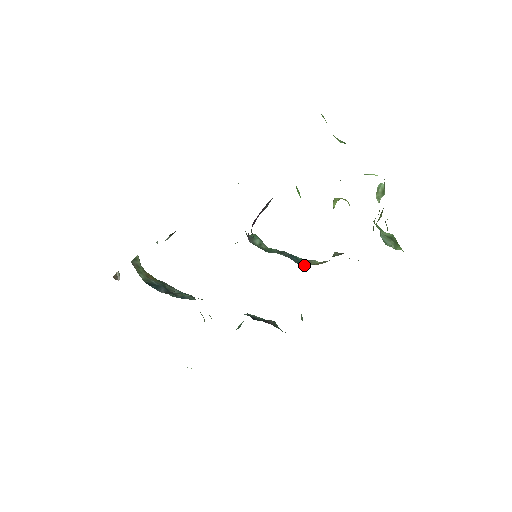
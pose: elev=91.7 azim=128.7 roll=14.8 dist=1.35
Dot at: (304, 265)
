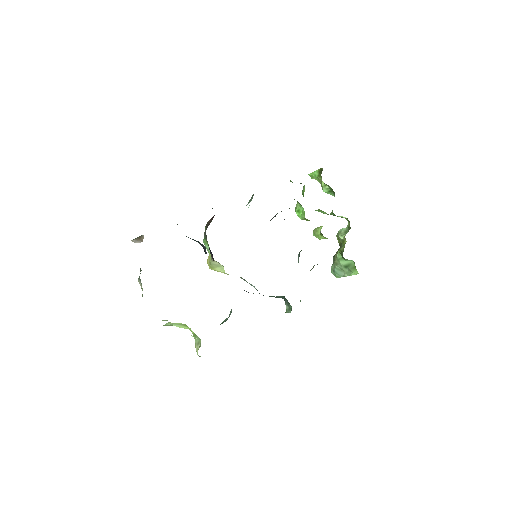
Dot at: occluded
